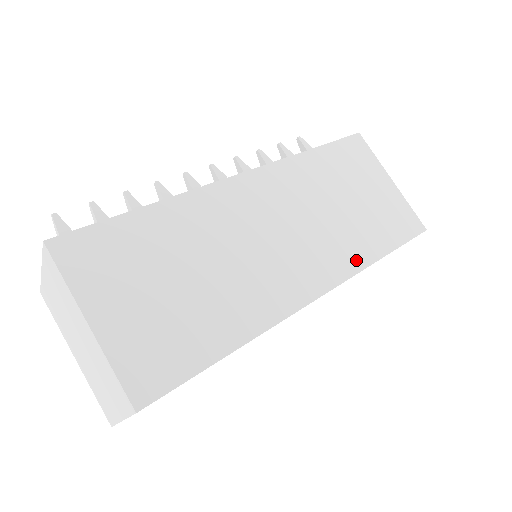
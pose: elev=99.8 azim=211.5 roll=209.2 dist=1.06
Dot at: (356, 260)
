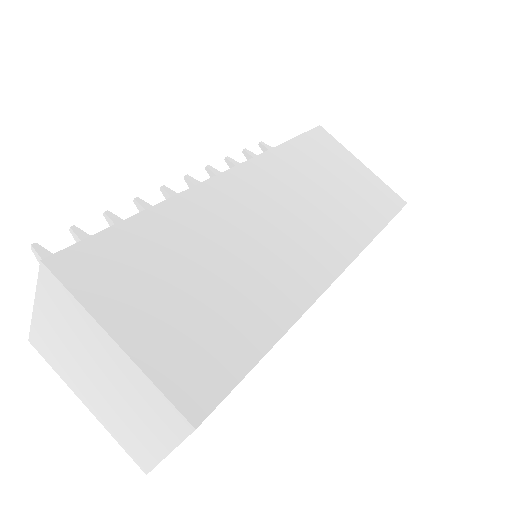
Dot at: (358, 238)
